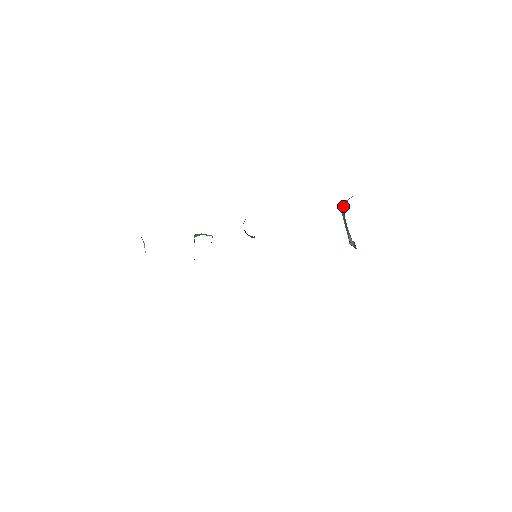
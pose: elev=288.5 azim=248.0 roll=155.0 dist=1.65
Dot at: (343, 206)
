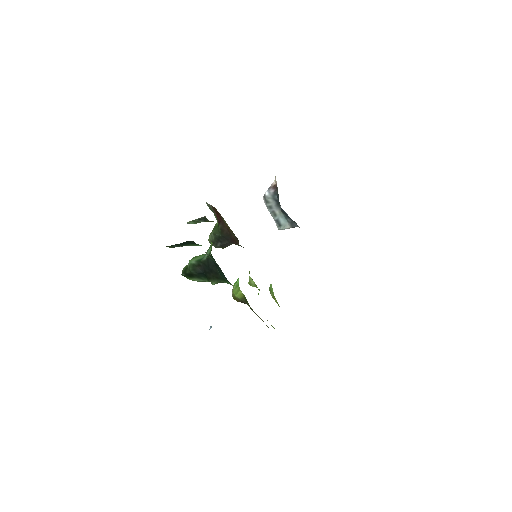
Dot at: (271, 193)
